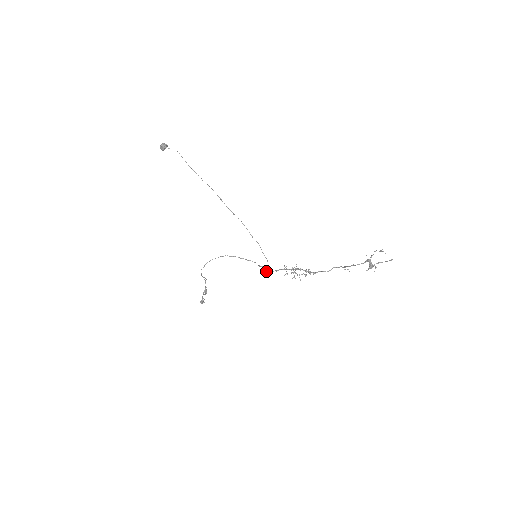
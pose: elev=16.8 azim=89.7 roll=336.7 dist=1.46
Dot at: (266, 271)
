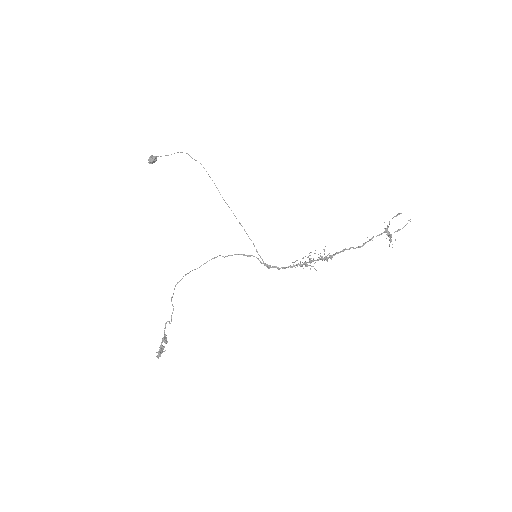
Dot at: (272, 267)
